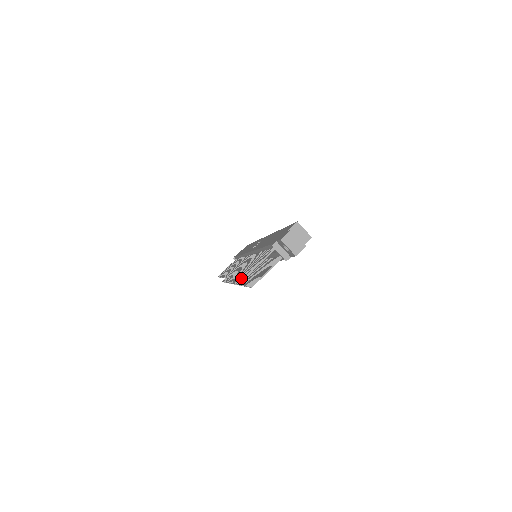
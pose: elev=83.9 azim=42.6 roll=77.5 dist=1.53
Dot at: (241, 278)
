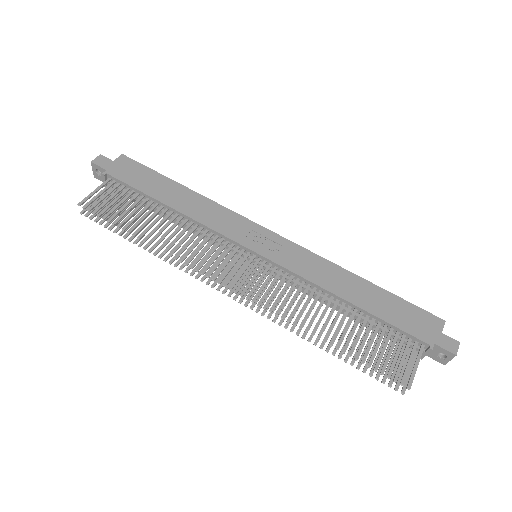
Dot at: occluded
